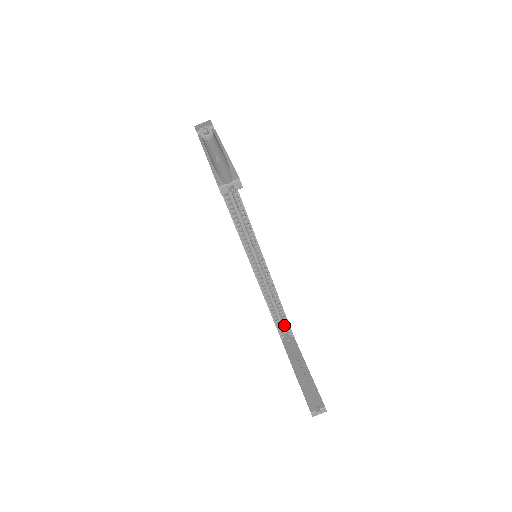
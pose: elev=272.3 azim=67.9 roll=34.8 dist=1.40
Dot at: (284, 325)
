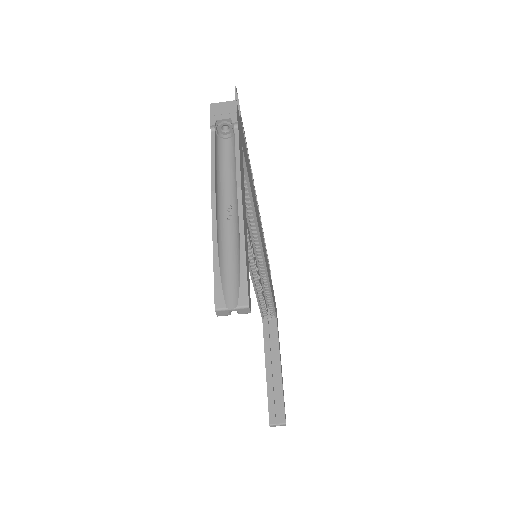
Dot at: (269, 308)
